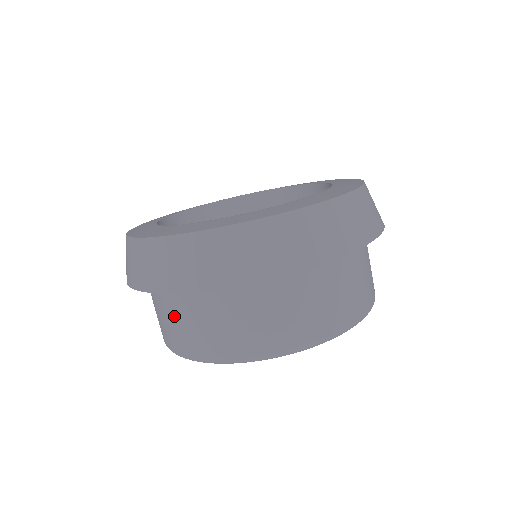
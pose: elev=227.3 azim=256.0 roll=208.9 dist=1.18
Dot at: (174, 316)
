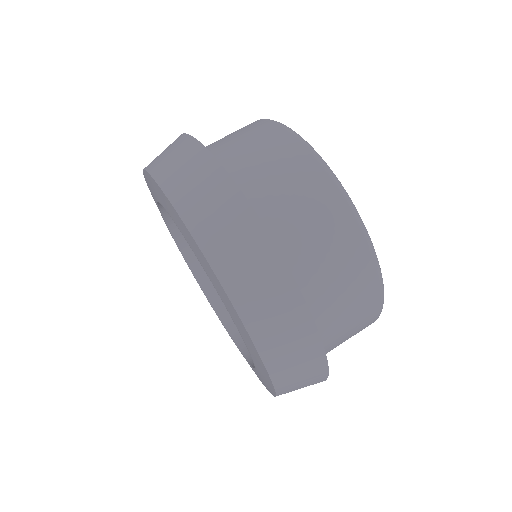
Dot at: occluded
